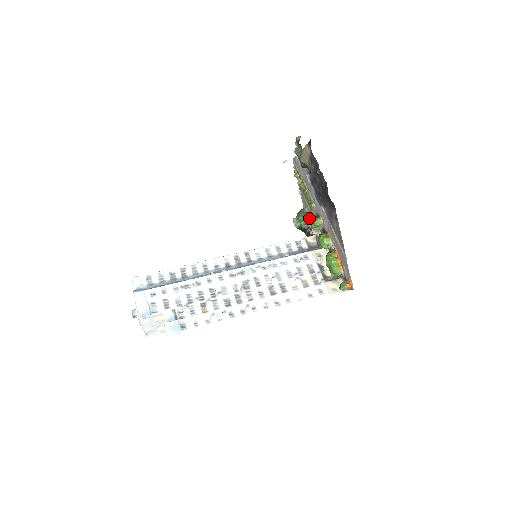
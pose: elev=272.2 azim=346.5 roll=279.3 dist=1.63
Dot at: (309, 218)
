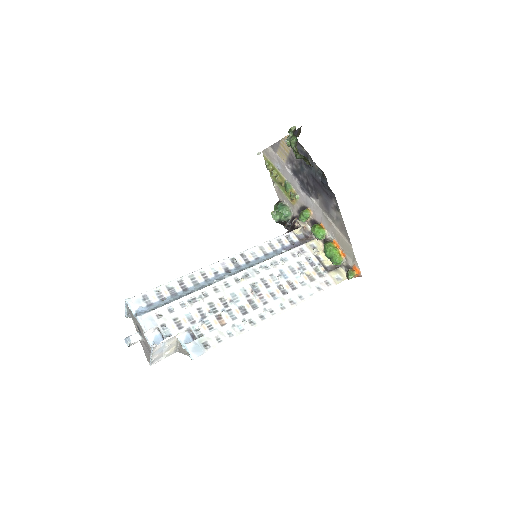
Dot at: (290, 210)
